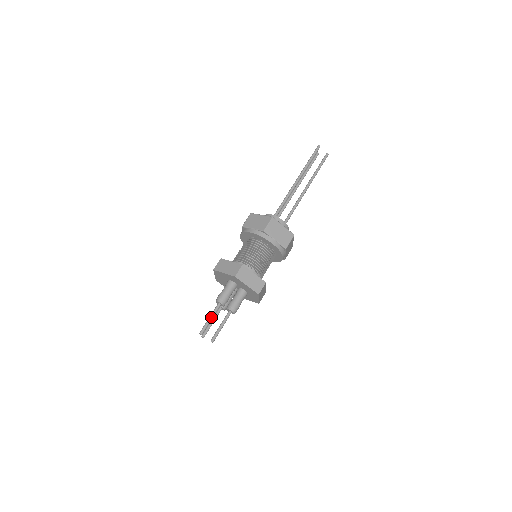
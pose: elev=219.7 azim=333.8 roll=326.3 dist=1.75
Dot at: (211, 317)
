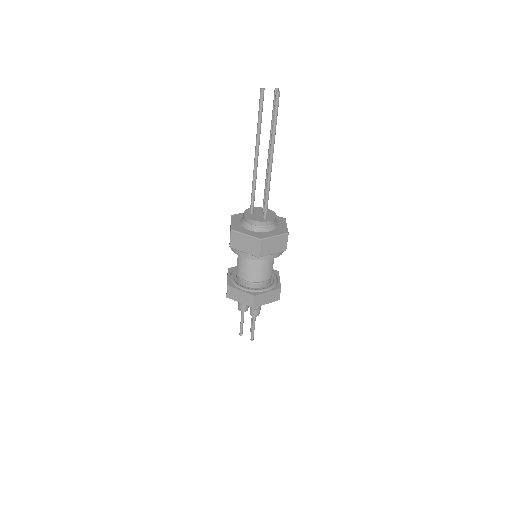
Dot at: (241, 322)
